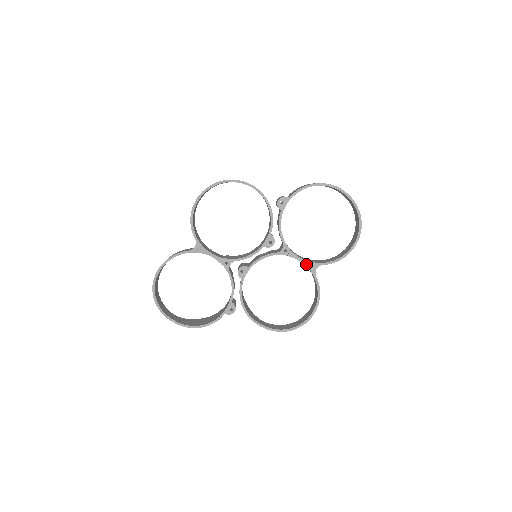
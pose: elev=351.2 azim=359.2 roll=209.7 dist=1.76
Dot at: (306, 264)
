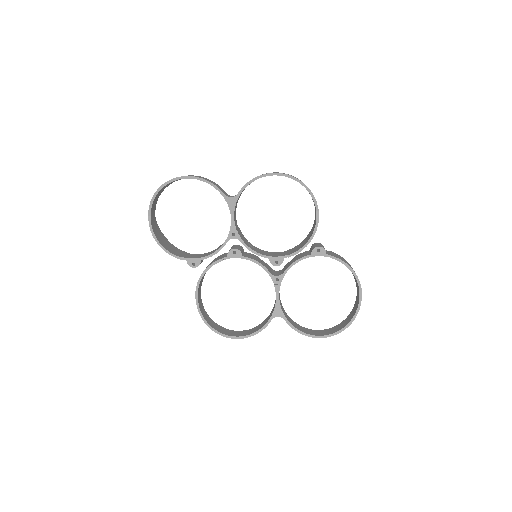
Dot at: (277, 305)
